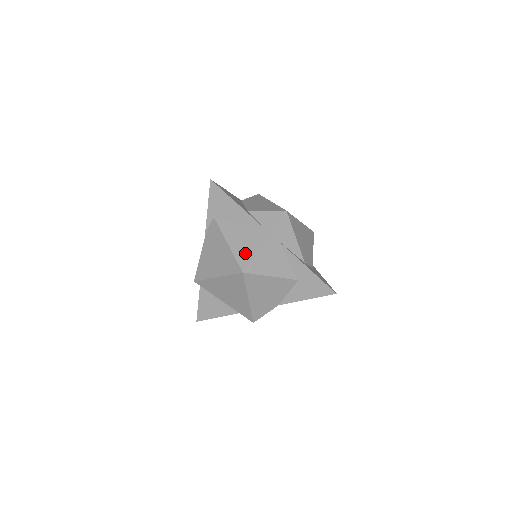
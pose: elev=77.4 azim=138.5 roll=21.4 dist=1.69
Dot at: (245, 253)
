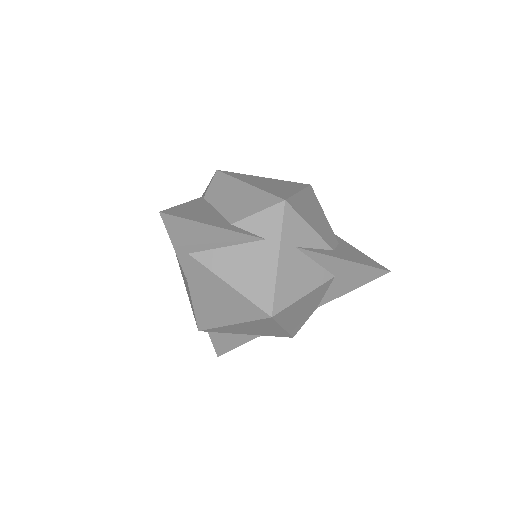
Dot at: (260, 288)
